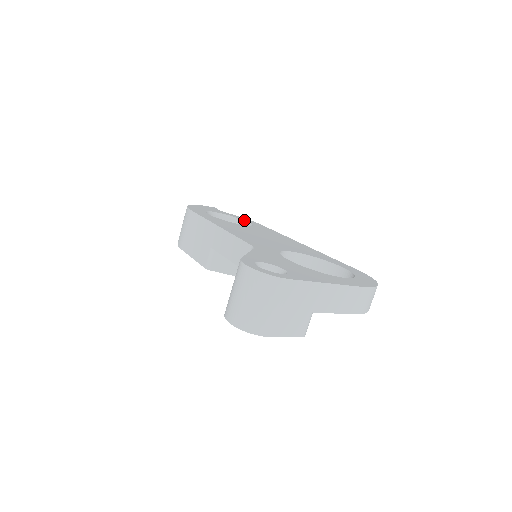
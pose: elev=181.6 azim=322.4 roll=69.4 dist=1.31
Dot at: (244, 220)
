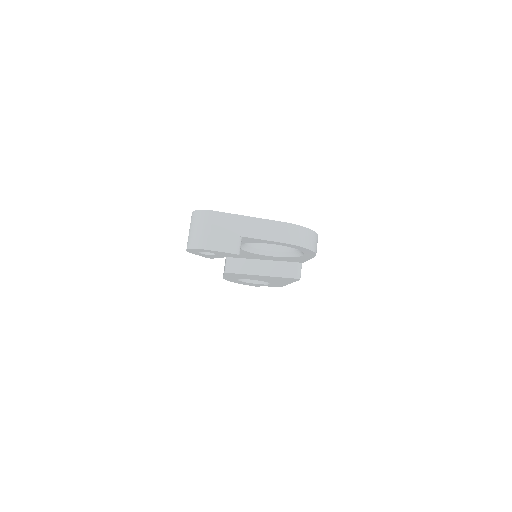
Dot at: occluded
